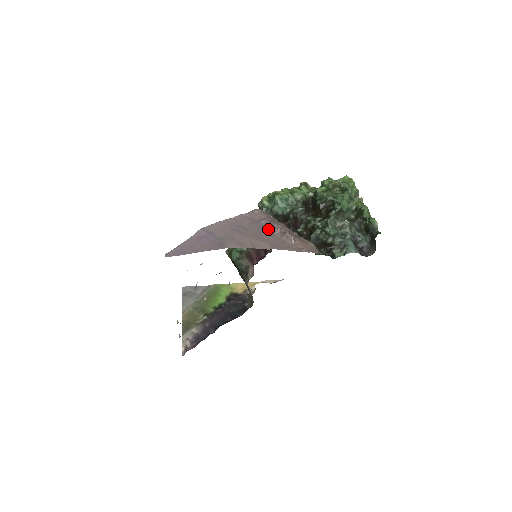
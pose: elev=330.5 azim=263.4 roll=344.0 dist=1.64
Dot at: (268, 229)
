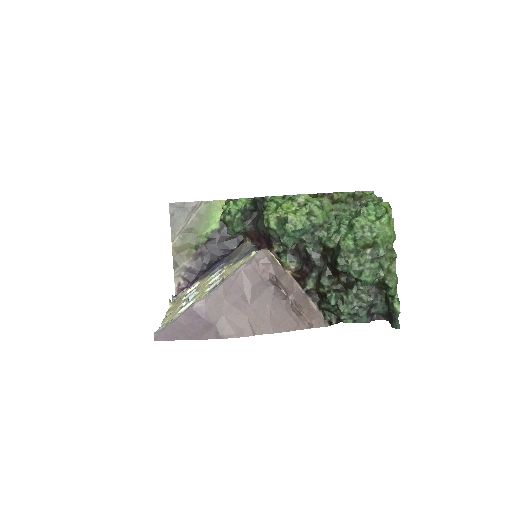
Dot at: (272, 293)
